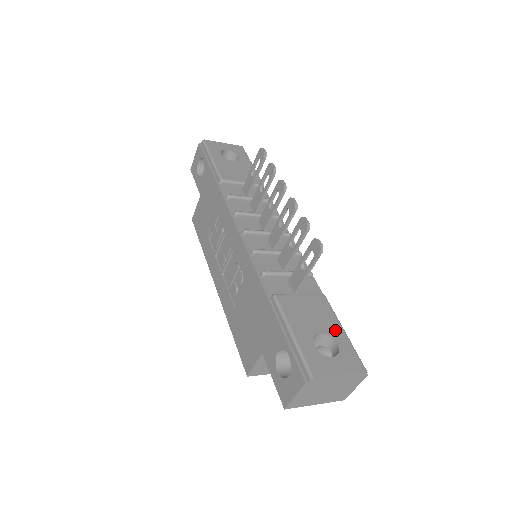
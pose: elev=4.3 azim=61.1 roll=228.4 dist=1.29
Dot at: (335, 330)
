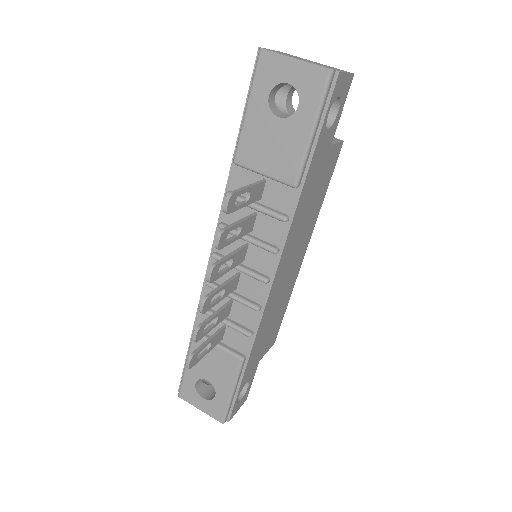
Dot at: (223, 388)
